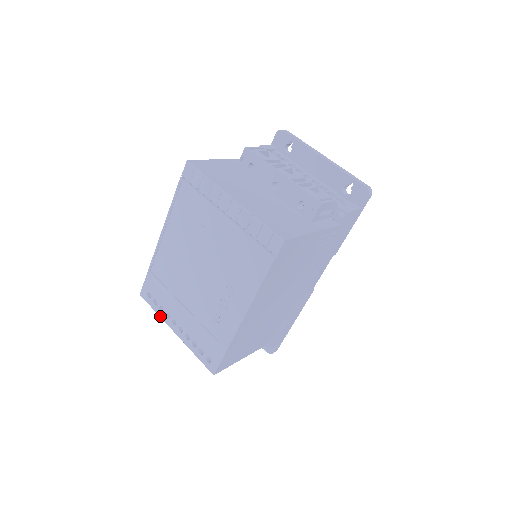
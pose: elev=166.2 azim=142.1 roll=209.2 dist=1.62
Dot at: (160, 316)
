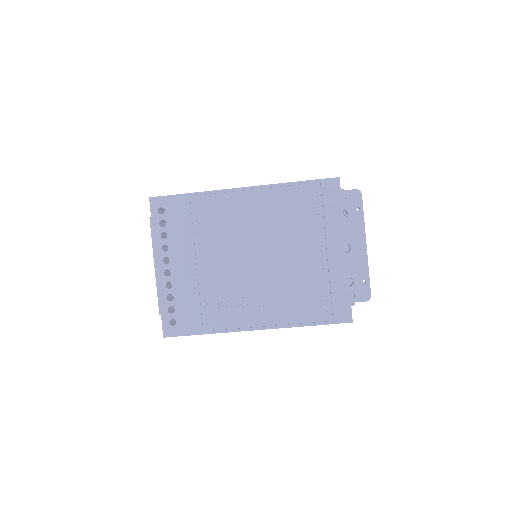
Dot at: (154, 239)
